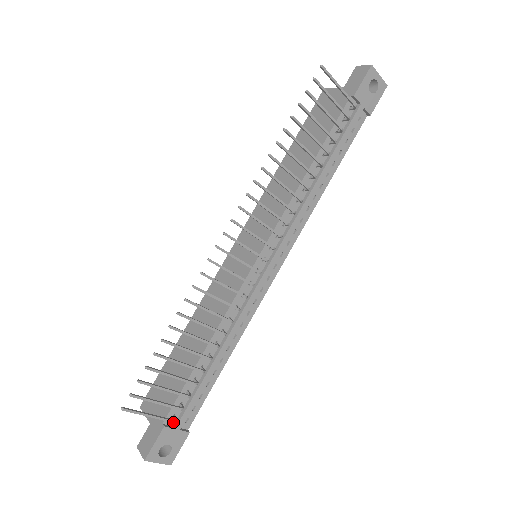
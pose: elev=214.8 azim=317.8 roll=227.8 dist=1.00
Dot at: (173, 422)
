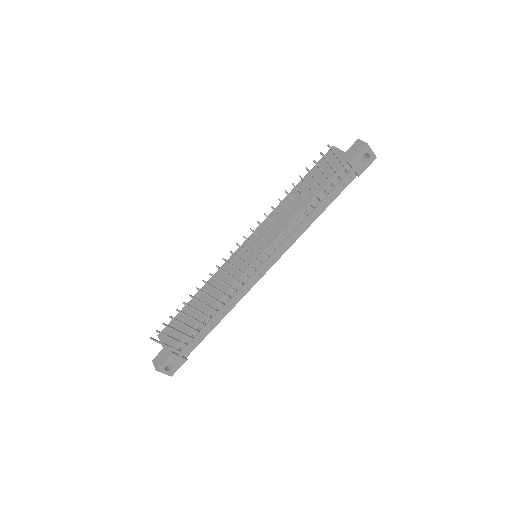
Dot at: occluded
